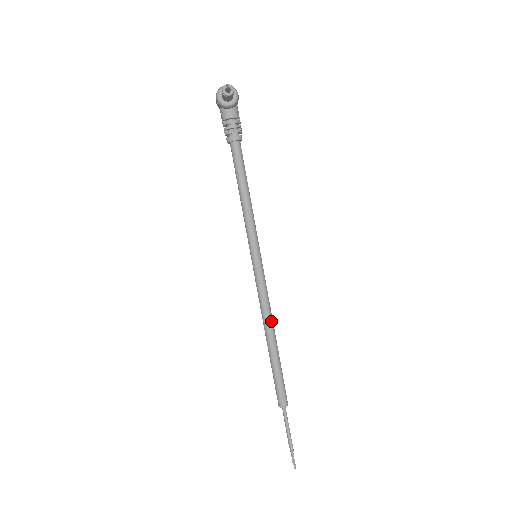
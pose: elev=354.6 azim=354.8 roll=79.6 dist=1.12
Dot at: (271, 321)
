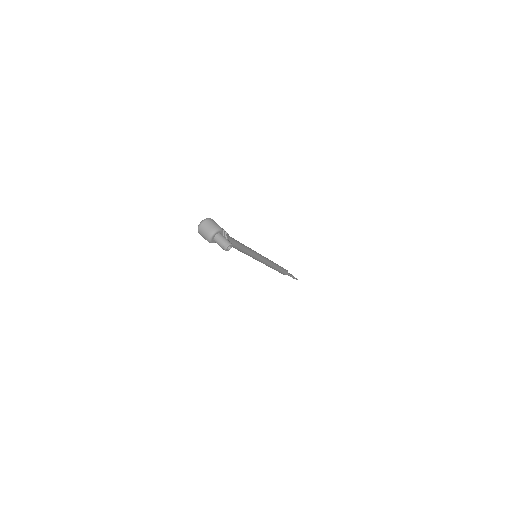
Dot at: (273, 264)
